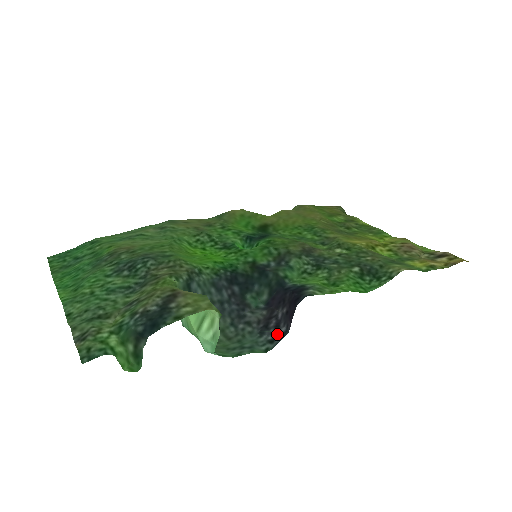
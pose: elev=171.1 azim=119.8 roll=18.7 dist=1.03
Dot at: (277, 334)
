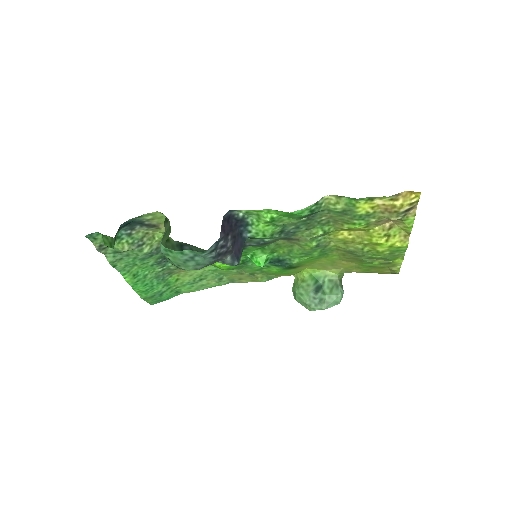
Dot at: (217, 247)
